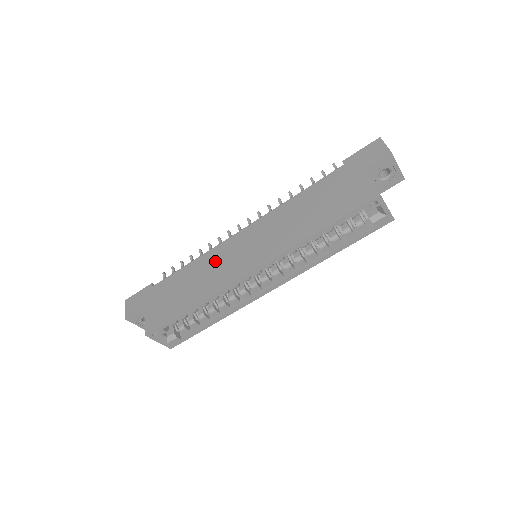
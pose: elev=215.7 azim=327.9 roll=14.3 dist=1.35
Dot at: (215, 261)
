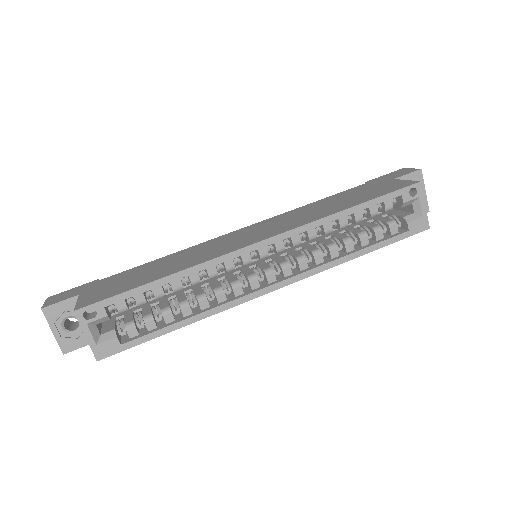
Dot at: (203, 248)
